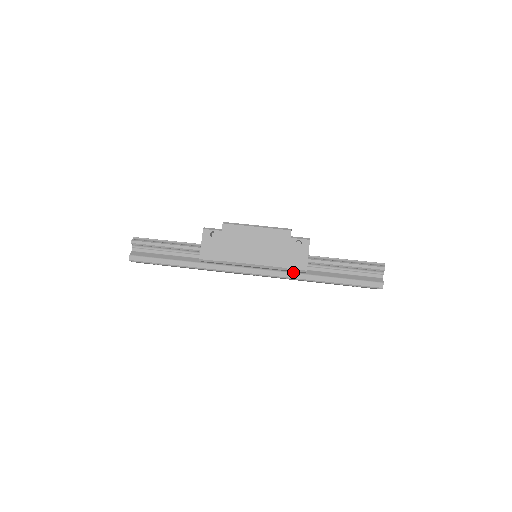
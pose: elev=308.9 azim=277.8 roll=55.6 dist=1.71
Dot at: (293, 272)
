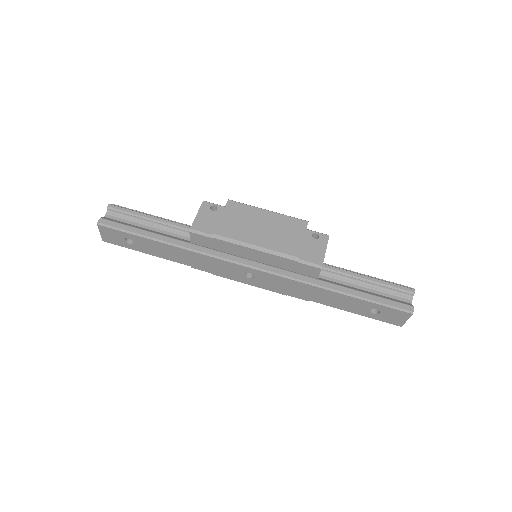
Dot at: (302, 274)
